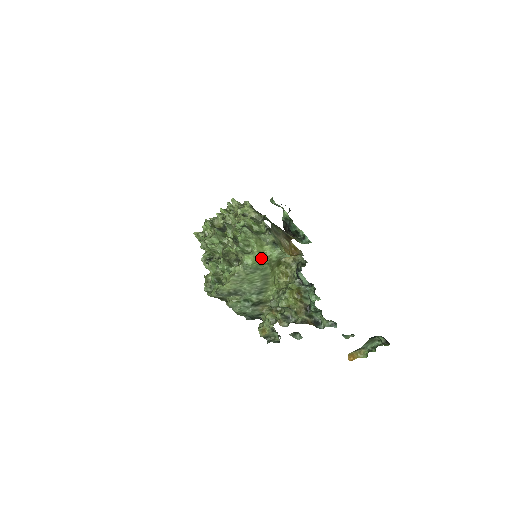
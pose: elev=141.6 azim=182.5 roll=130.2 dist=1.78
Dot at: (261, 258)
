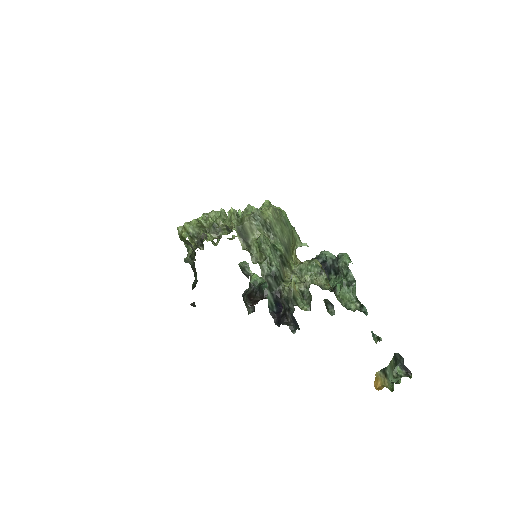
Dot at: occluded
